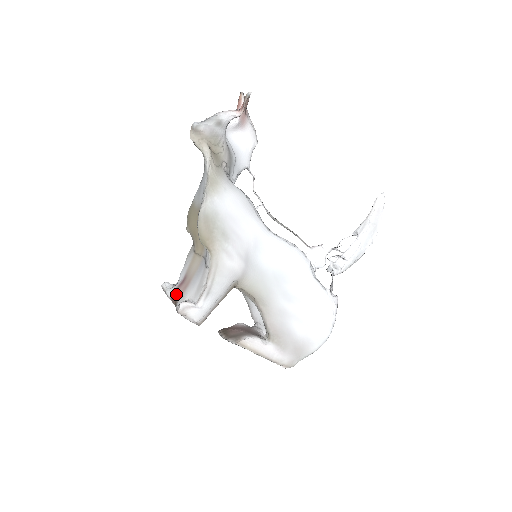
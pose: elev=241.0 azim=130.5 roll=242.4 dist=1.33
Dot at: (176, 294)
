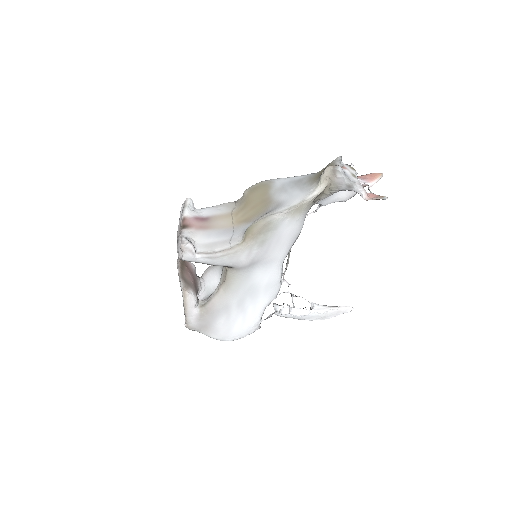
Dot at: (190, 222)
